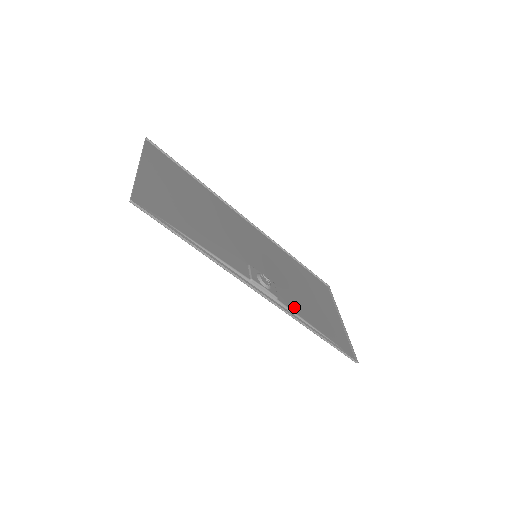
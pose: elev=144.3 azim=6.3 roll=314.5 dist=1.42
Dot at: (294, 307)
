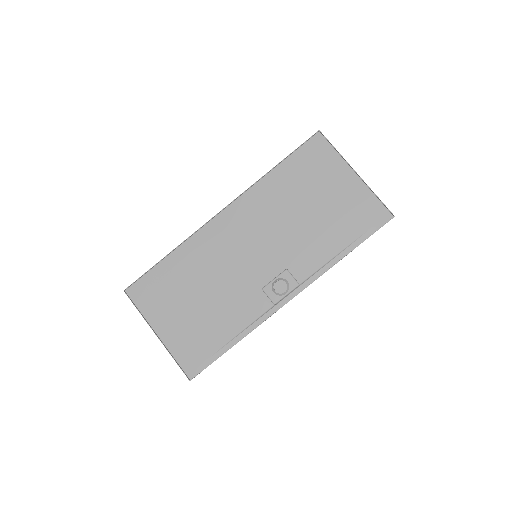
Dot at: (313, 263)
